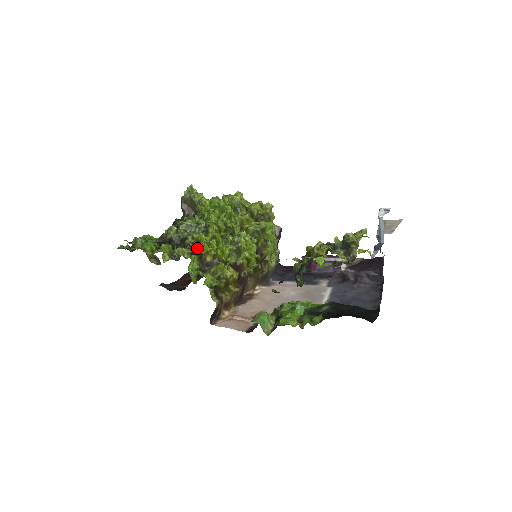
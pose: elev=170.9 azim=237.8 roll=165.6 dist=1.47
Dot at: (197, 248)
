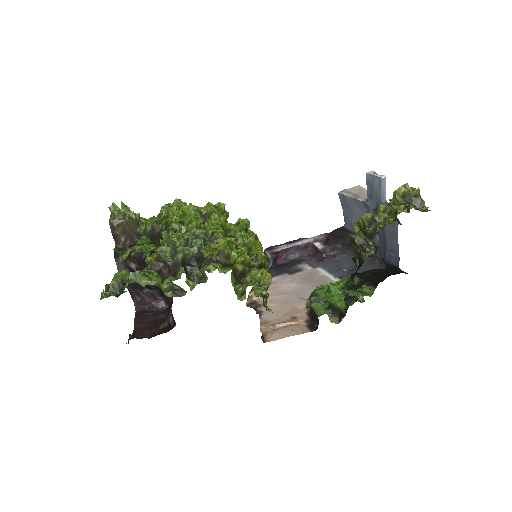
Dot at: (220, 260)
